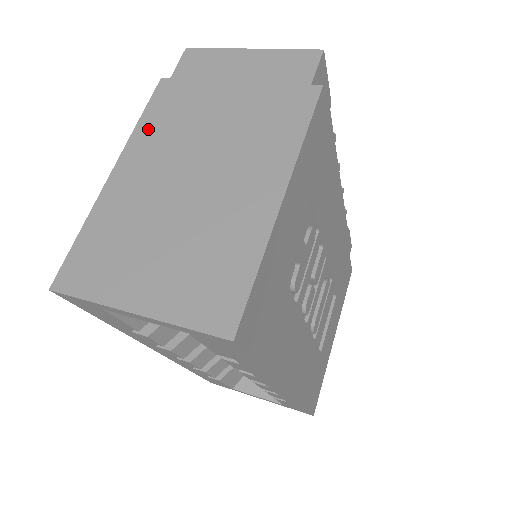
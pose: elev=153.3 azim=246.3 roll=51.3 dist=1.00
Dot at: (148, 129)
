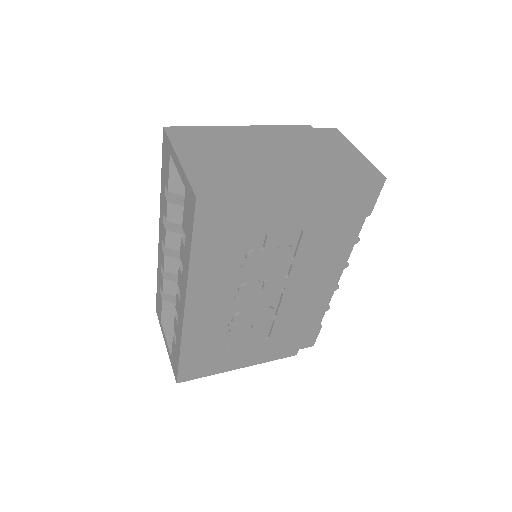
Dot at: (278, 130)
